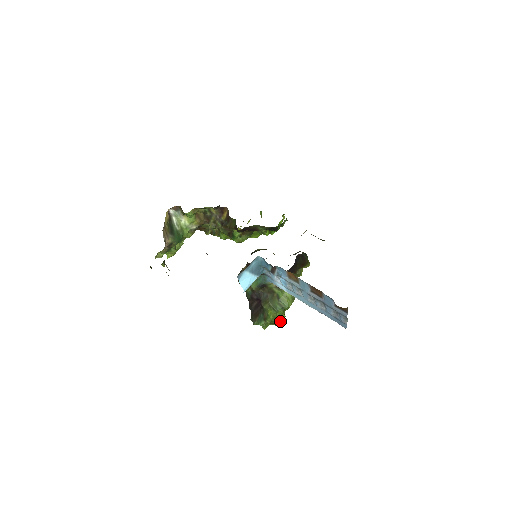
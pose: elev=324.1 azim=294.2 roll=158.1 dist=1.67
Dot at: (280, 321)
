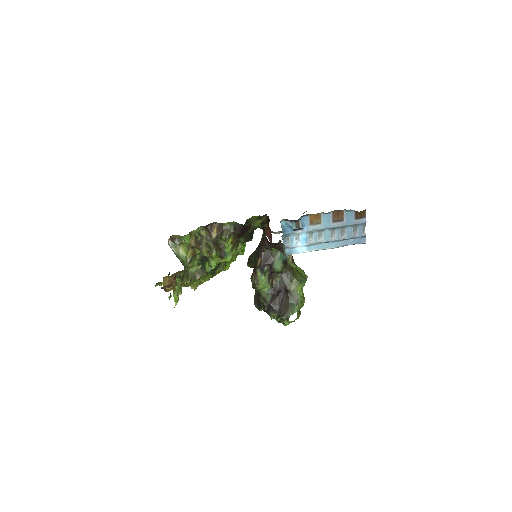
Dot at: (300, 311)
